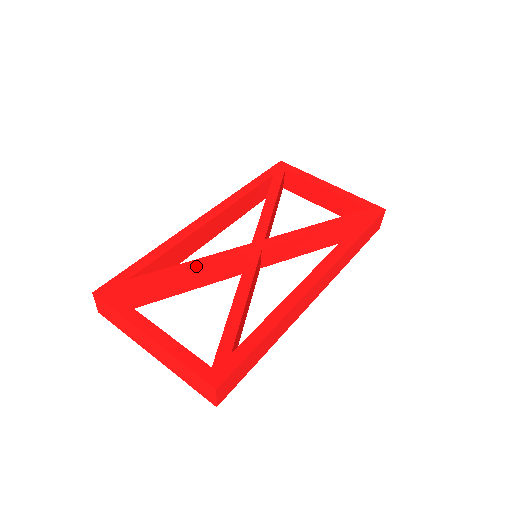
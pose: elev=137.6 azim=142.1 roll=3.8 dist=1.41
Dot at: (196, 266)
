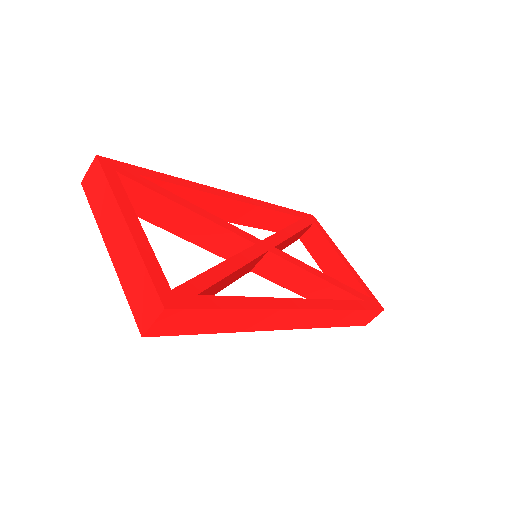
Dot at: (204, 215)
